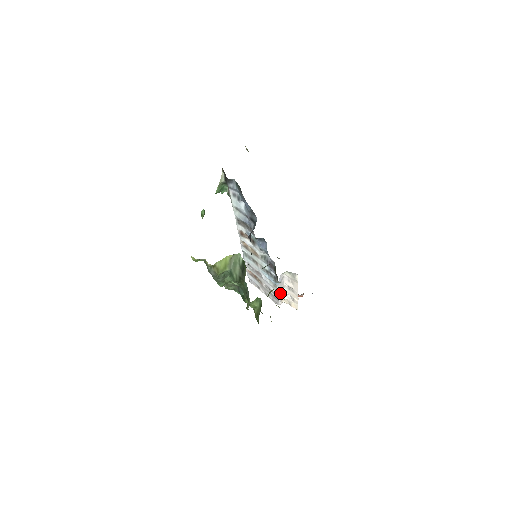
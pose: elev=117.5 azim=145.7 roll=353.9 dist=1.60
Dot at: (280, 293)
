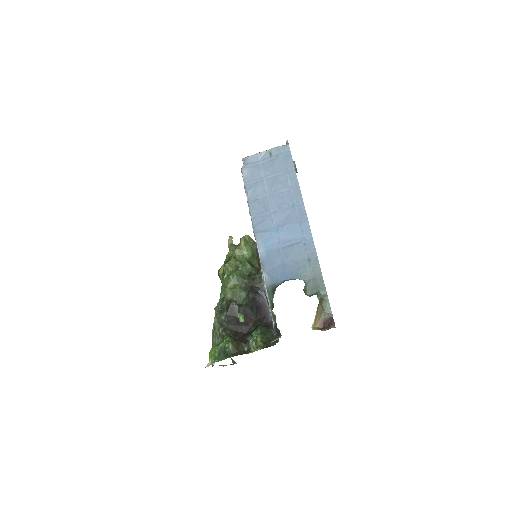
Dot at: occluded
